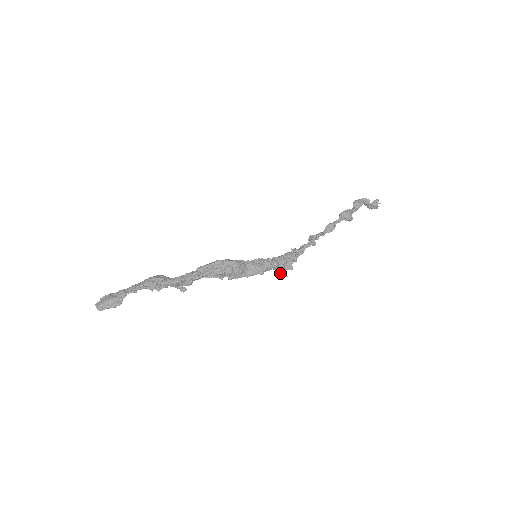
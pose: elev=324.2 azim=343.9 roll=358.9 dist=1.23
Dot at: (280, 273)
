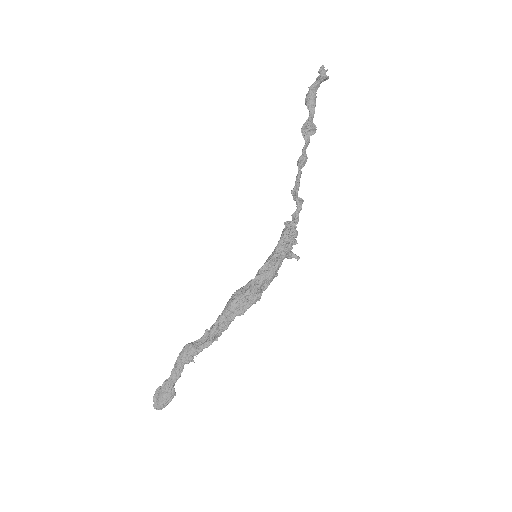
Dot at: (290, 258)
